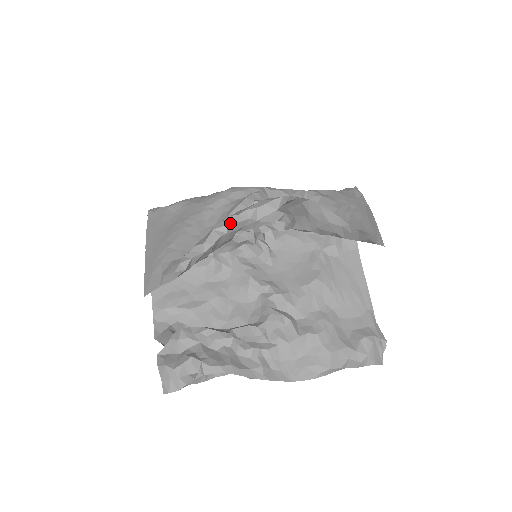
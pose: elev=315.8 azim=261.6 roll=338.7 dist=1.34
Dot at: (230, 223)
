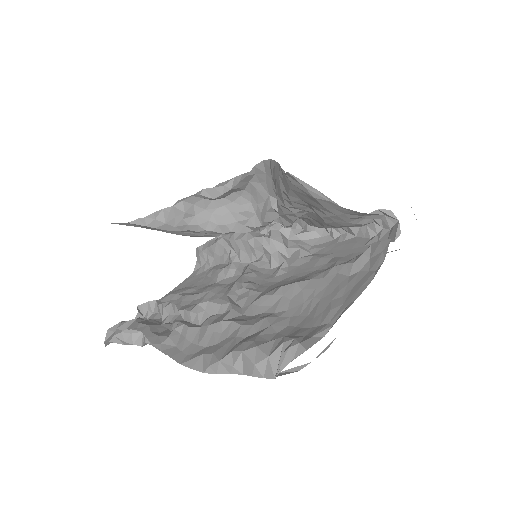
Dot at: (207, 188)
